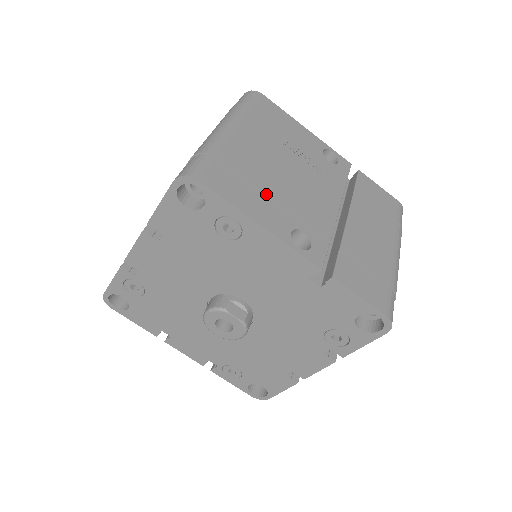
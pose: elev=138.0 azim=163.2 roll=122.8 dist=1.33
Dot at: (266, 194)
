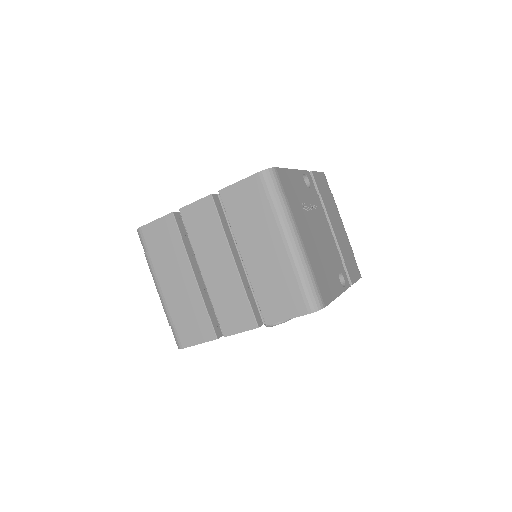
Dot at: (328, 270)
